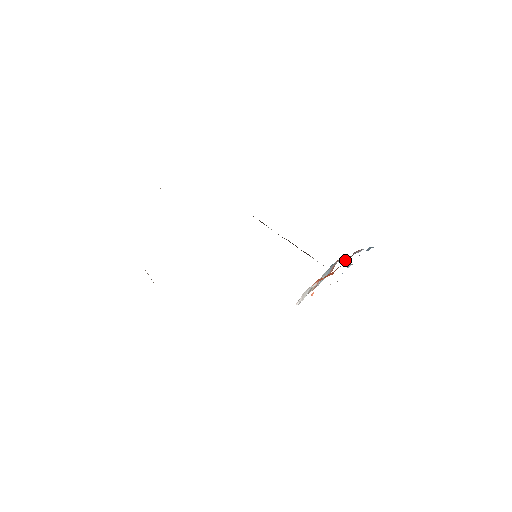
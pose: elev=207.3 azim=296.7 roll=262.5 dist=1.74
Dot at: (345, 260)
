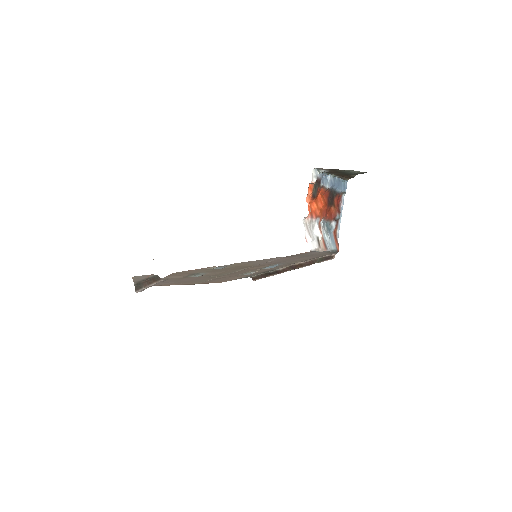
Dot at: (334, 211)
